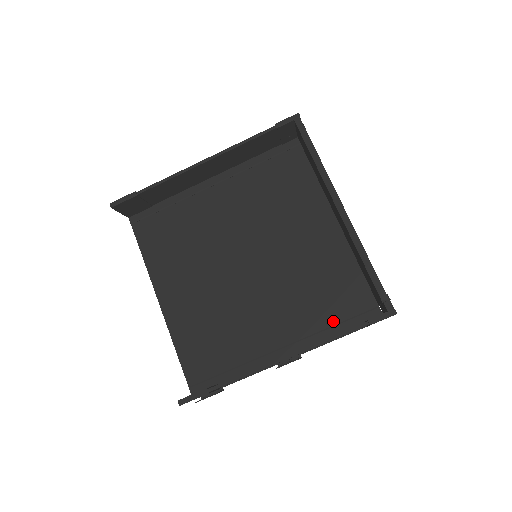
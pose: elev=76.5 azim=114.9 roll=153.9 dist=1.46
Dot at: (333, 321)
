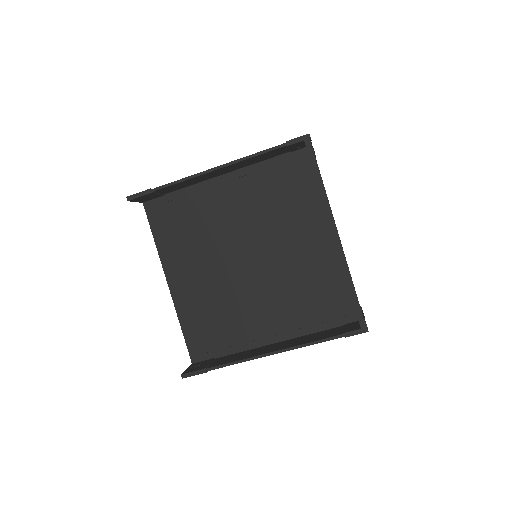
Dot at: (316, 321)
